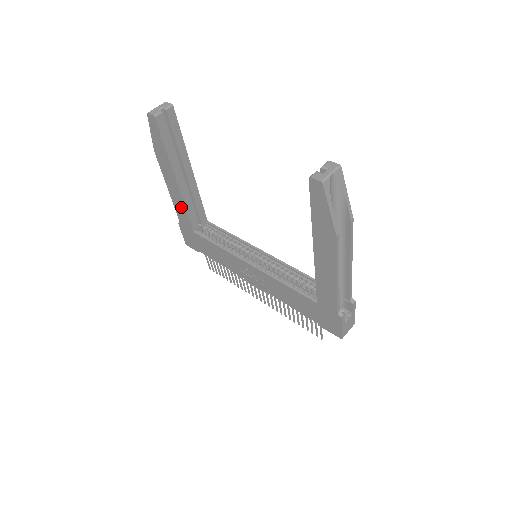
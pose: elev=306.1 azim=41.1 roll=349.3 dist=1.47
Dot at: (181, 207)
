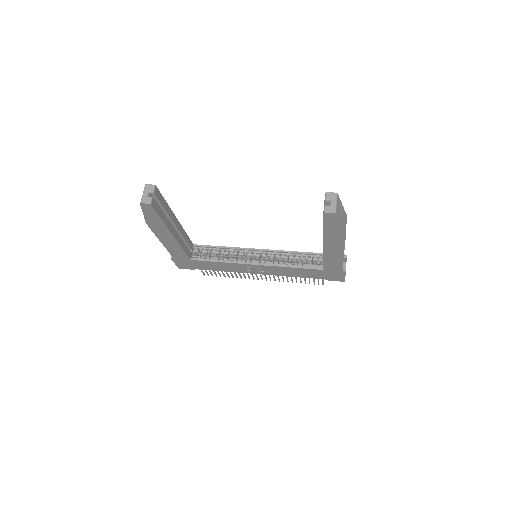
Dot at: (176, 249)
